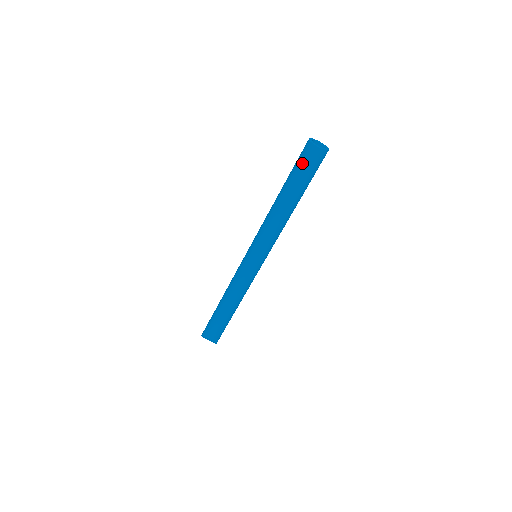
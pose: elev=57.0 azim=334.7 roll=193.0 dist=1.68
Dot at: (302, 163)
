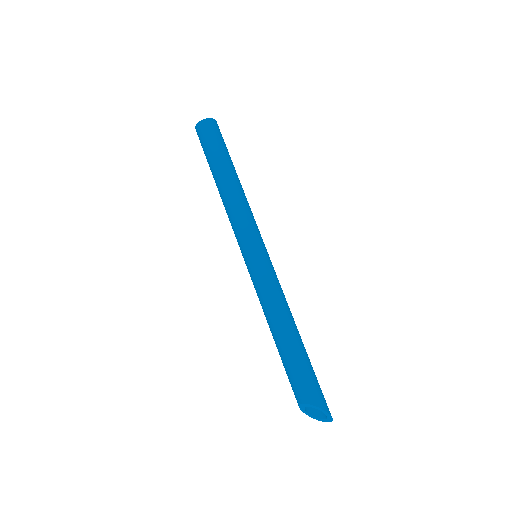
Dot at: (202, 147)
